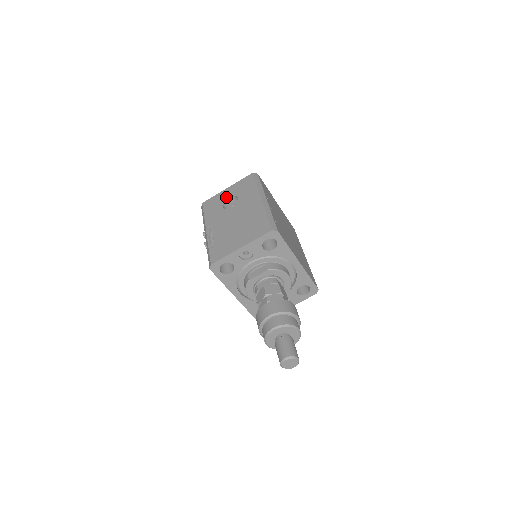
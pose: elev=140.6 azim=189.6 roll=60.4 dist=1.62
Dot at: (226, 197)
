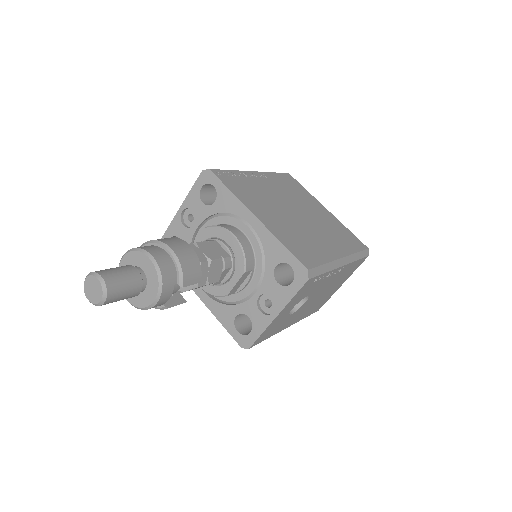
Dot at: occluded
